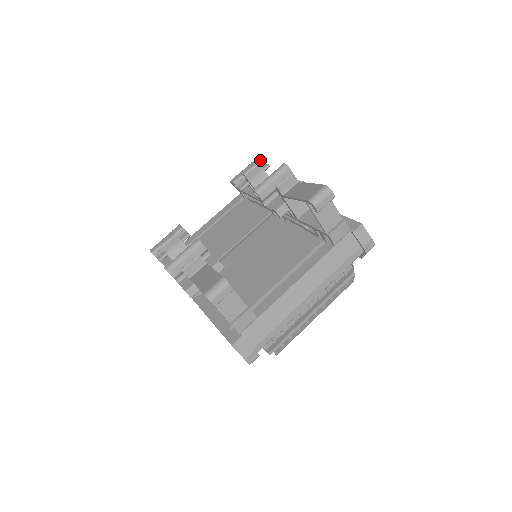
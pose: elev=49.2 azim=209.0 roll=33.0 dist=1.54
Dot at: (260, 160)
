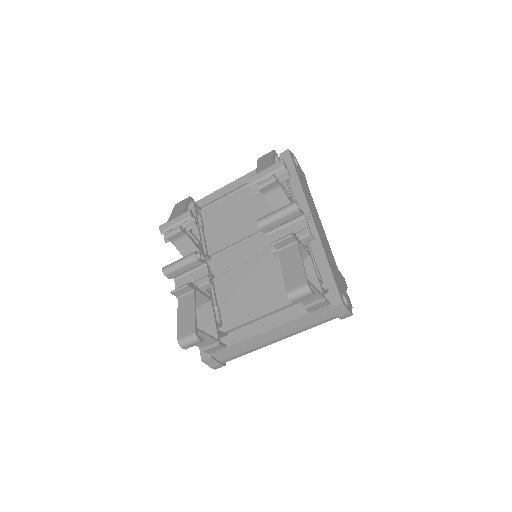
Dot at: (282, 167)
